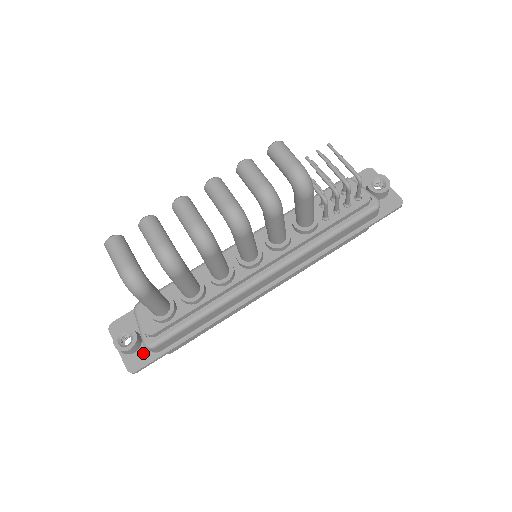
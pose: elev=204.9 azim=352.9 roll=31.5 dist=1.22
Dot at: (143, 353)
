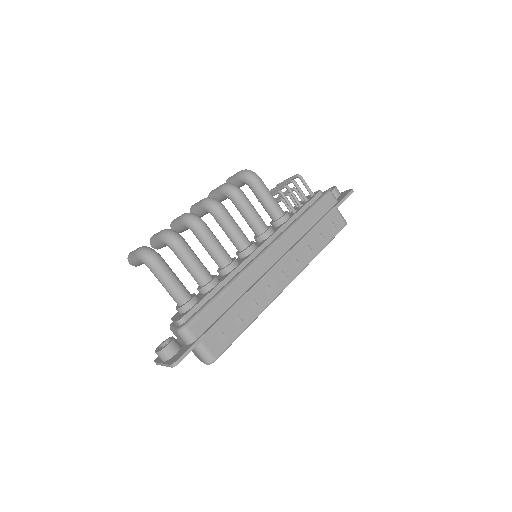
Dot at: (182, 350)
